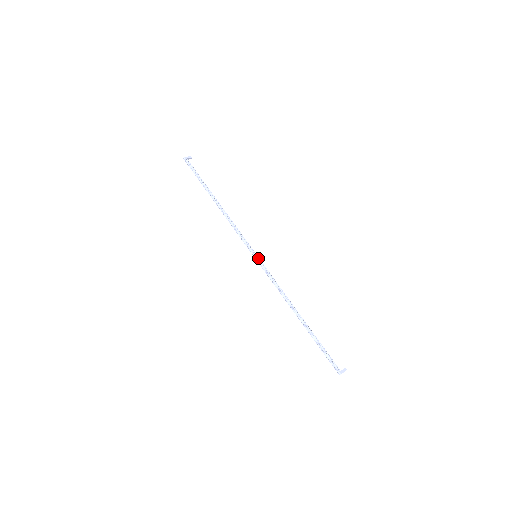
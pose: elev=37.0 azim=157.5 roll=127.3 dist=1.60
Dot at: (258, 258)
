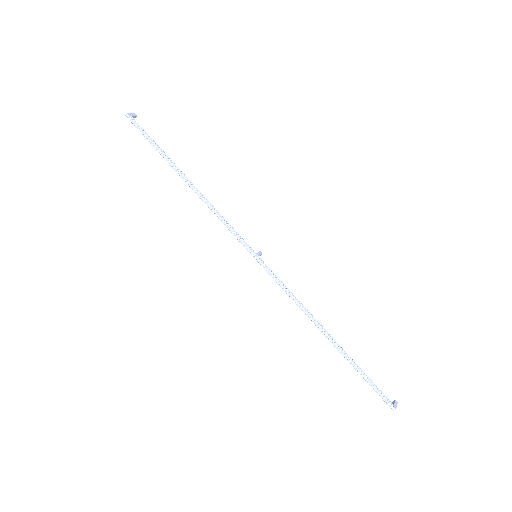
Dot at: (260, 259)
